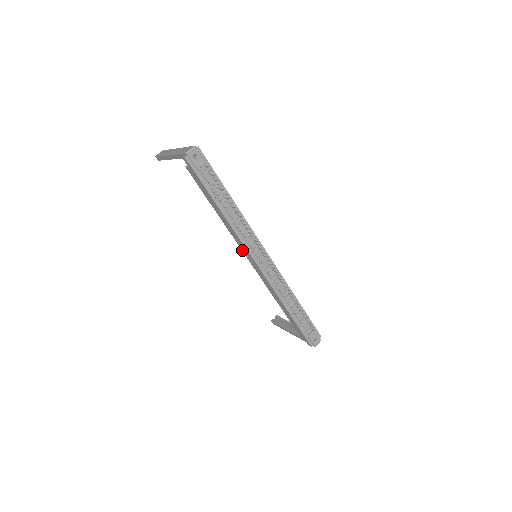
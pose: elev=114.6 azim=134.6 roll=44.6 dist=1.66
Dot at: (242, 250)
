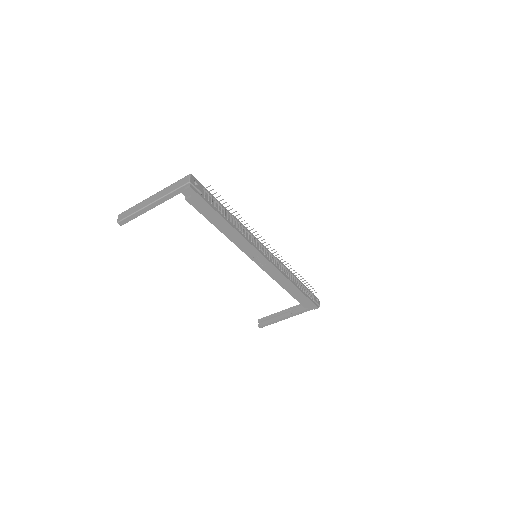
Dot at: (248, 255)
